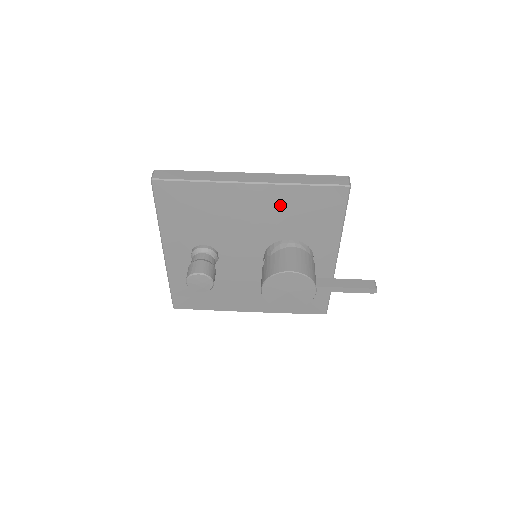
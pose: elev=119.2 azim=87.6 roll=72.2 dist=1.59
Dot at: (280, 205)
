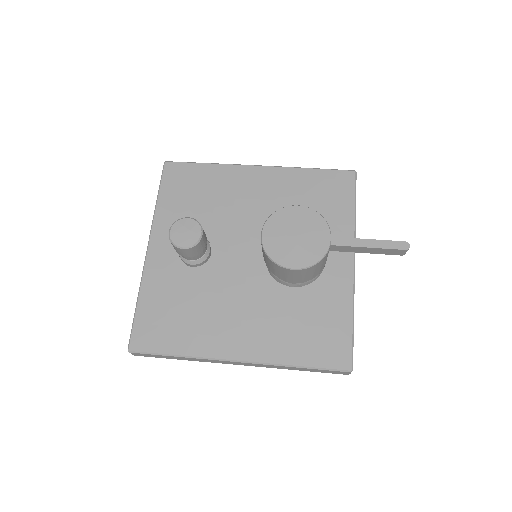
Dot at: (287, 188)
